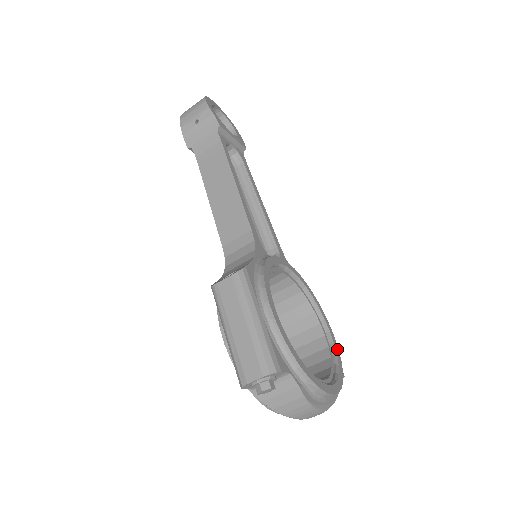
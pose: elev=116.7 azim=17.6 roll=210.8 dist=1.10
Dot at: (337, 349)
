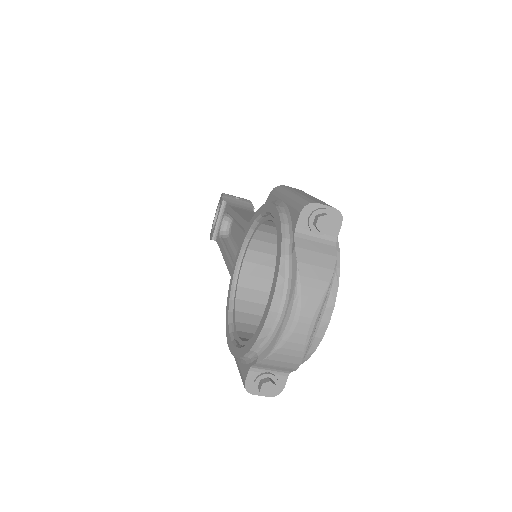
Dot at: occluded
